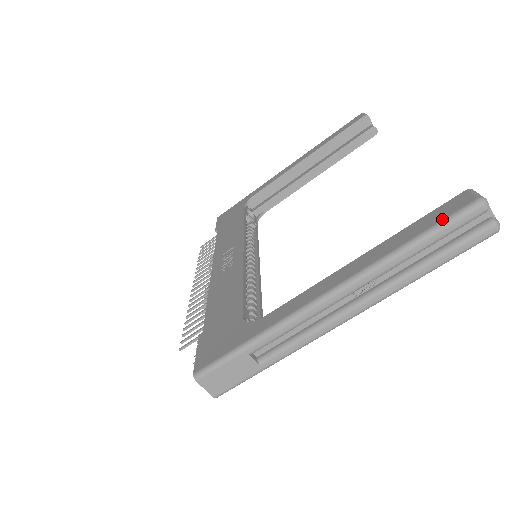
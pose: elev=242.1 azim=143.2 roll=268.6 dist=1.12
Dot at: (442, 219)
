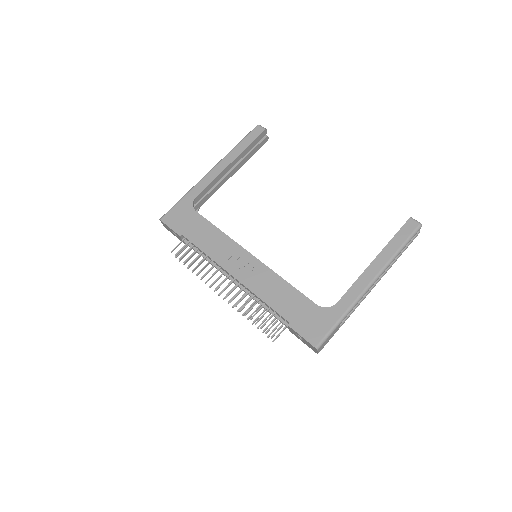
Dot at: (409, 235)
